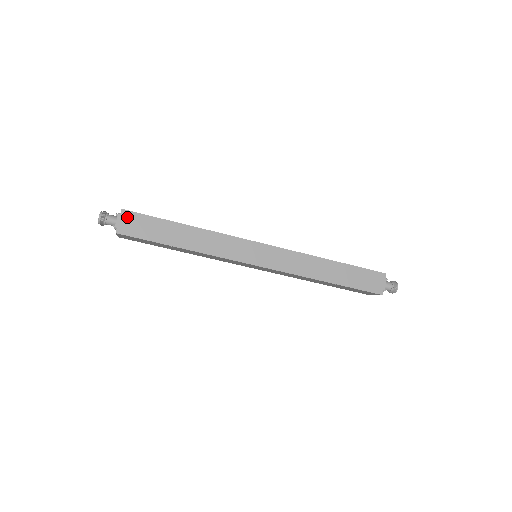
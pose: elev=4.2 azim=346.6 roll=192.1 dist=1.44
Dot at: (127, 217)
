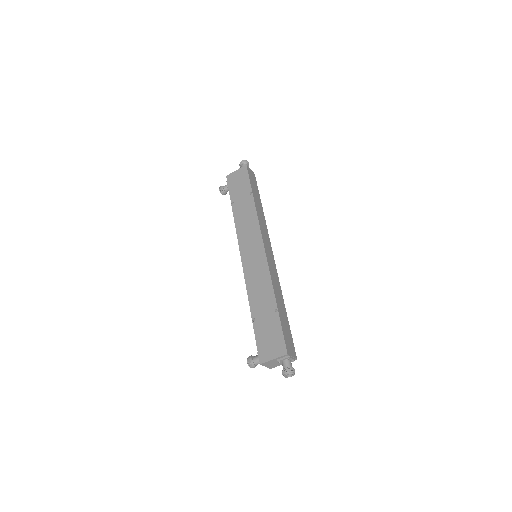
Dot at: (253, 175)
